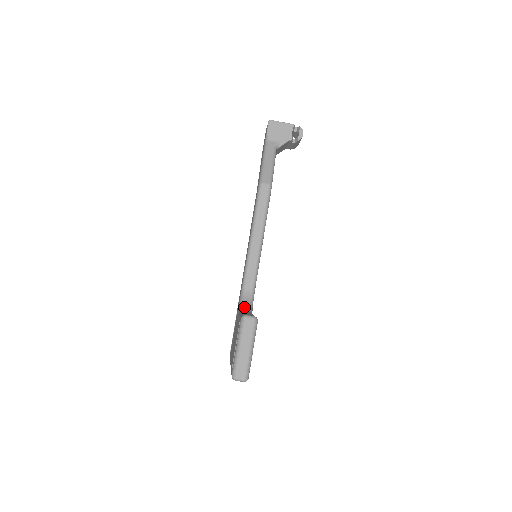
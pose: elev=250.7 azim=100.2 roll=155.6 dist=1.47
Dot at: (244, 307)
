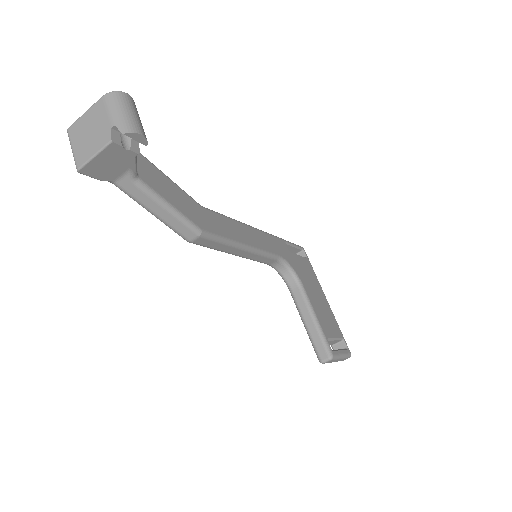
Dot at: (287, 278)
